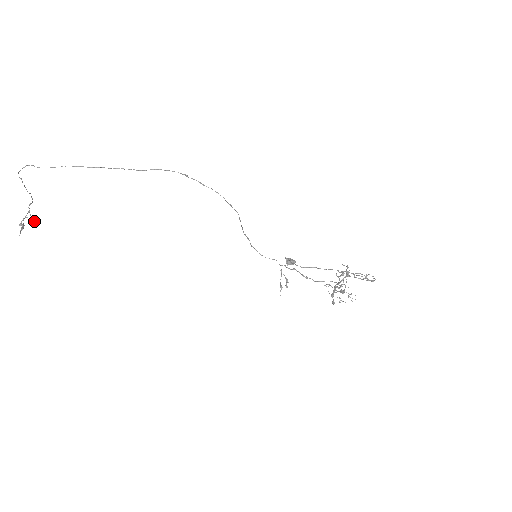
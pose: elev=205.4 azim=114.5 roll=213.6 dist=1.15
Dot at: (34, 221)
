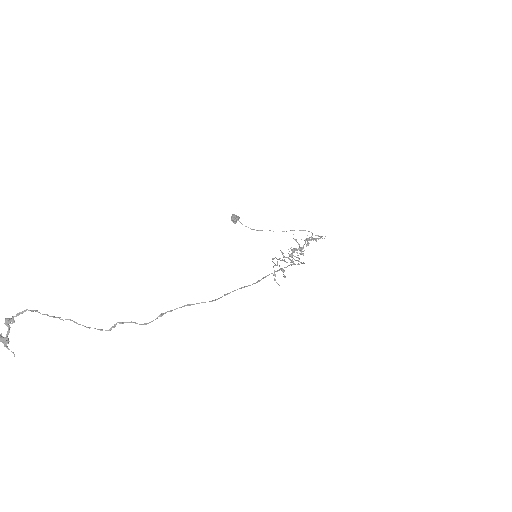
Dot at: (10, 322)
